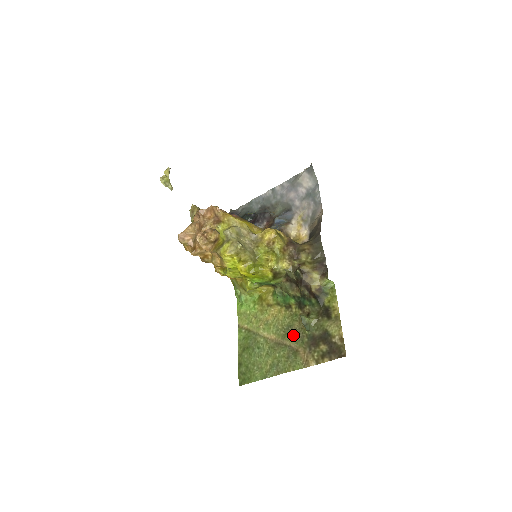
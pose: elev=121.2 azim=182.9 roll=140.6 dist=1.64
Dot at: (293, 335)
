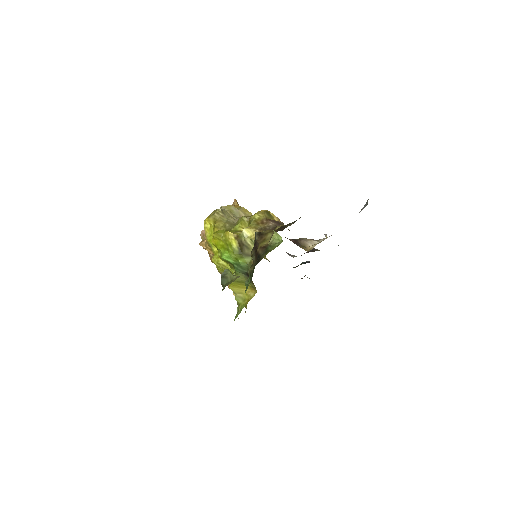
Dot at: occluded
